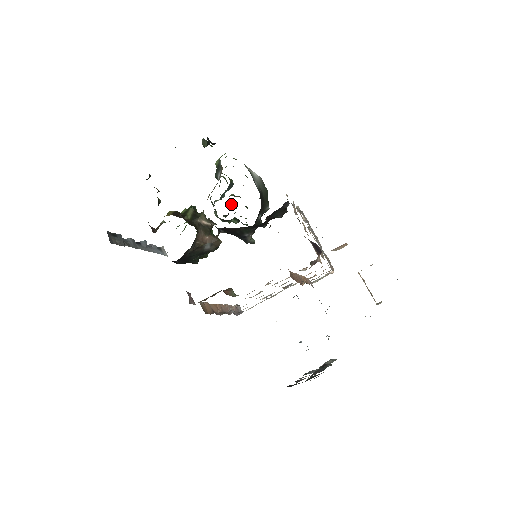
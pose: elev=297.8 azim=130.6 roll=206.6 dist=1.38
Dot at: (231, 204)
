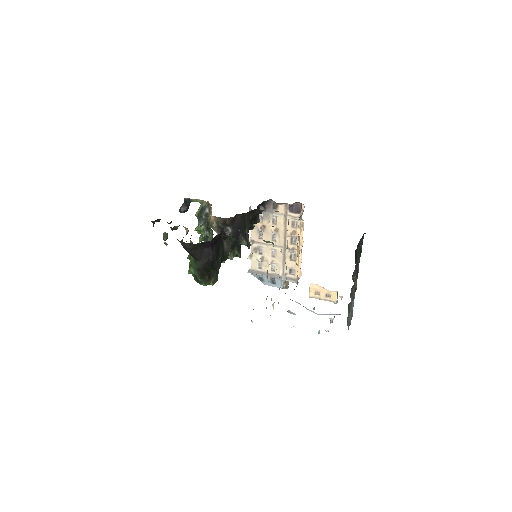
Dot at: occluded
